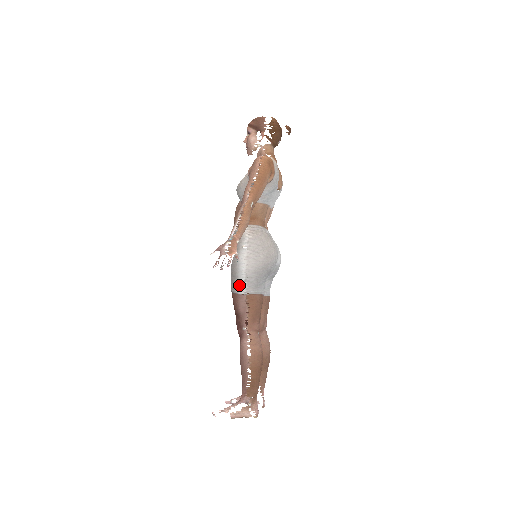
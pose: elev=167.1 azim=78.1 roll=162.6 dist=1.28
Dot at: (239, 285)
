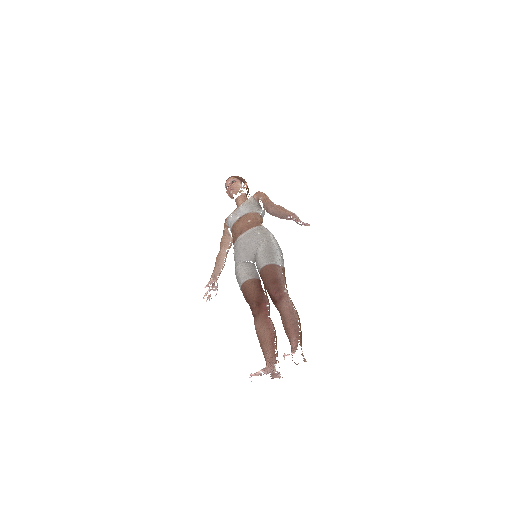
Dot at: (277, 258)
